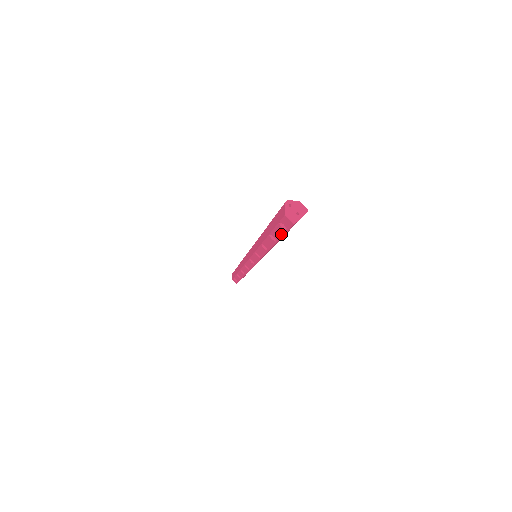
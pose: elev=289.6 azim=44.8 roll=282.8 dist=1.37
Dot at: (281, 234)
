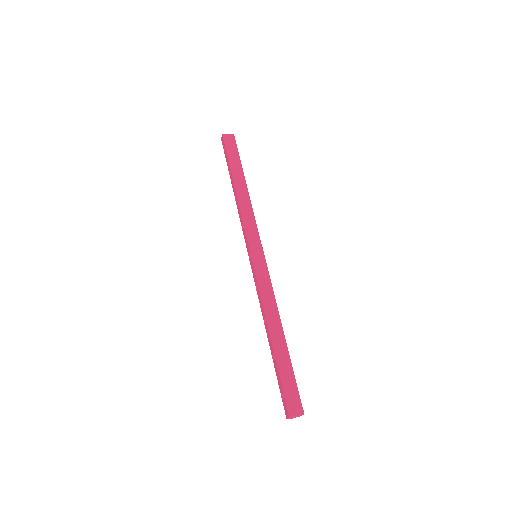
Dot at: (227, 156)
